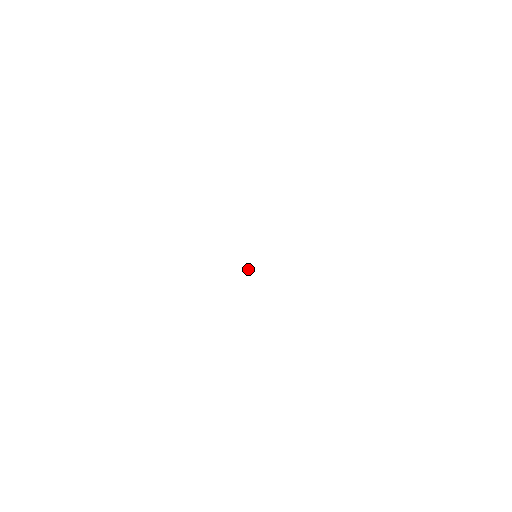
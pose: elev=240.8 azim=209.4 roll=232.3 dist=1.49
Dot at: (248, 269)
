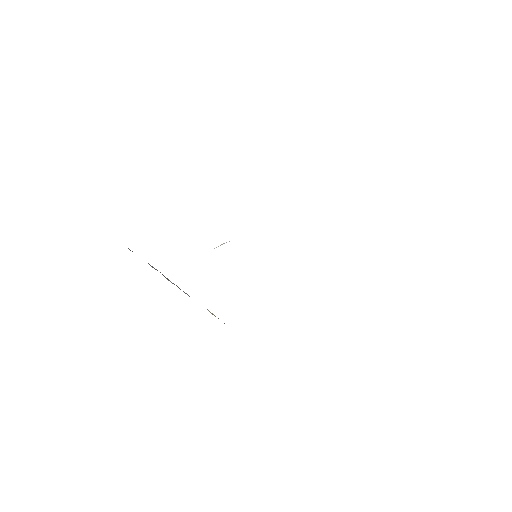
Dot at: occluded
